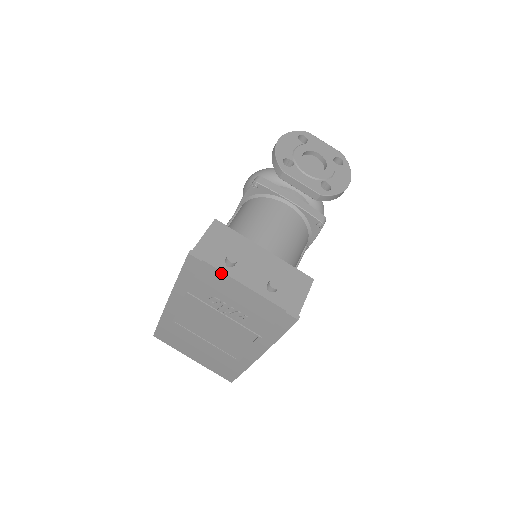
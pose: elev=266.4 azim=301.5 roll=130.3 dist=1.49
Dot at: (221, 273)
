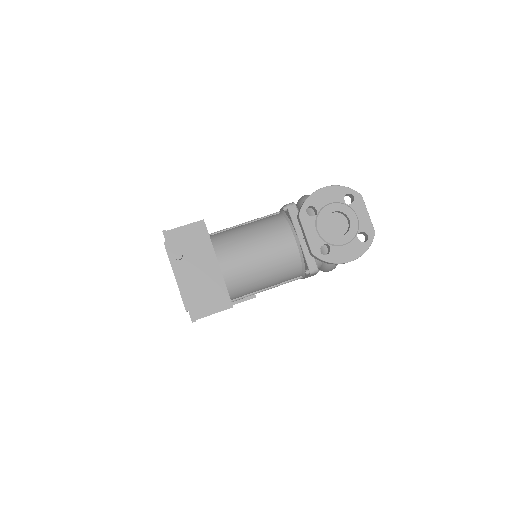
Dot at: (169, 258)
